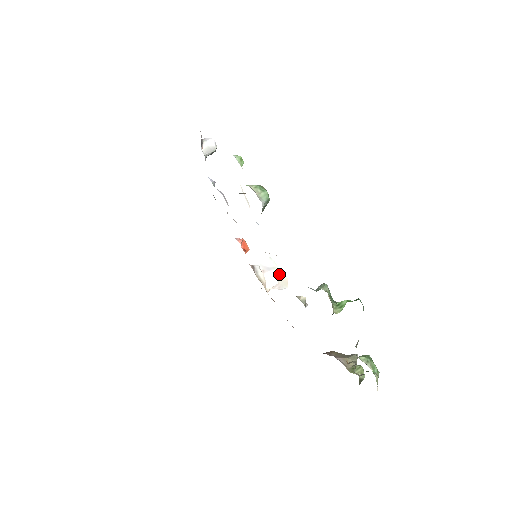
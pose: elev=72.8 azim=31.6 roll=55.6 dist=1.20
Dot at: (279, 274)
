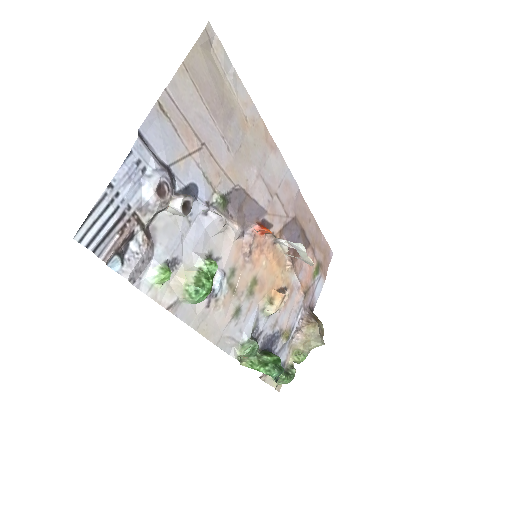
Dot at: (306, 256)
